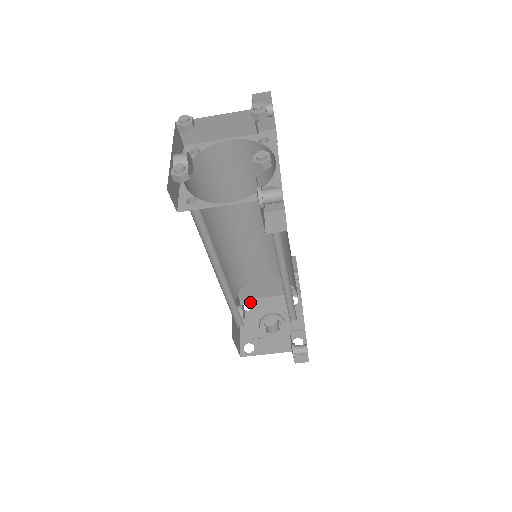
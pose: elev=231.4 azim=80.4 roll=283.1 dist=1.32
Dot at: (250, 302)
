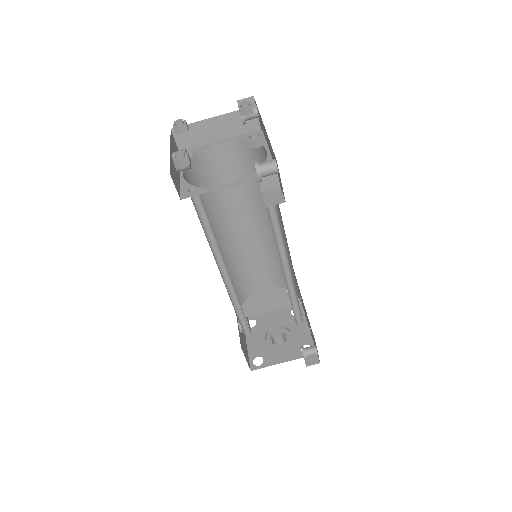
Dot at: (253, 319)
